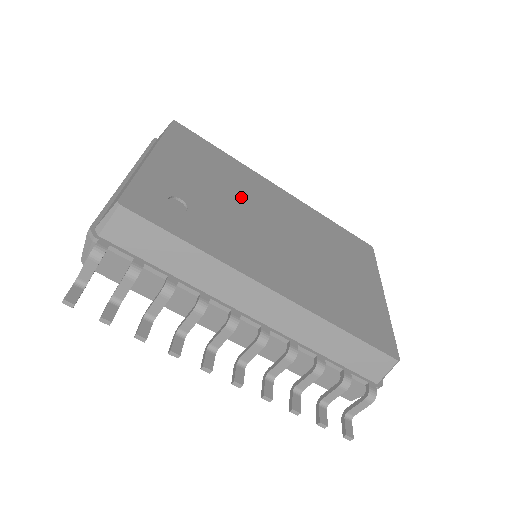
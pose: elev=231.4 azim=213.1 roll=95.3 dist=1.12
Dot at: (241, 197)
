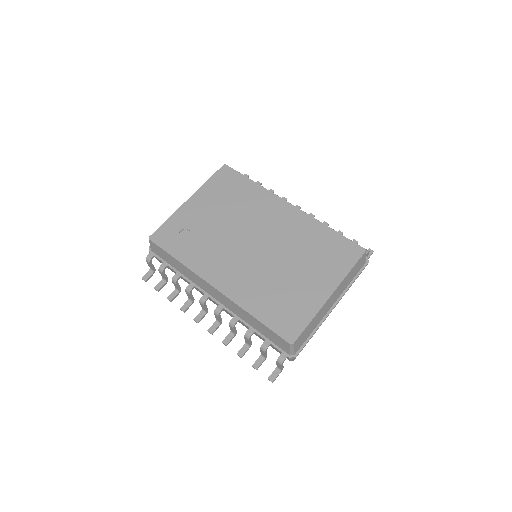
Dot at: (240, 220)
